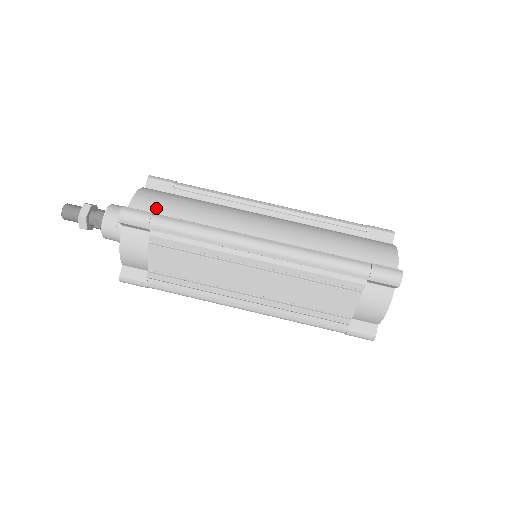
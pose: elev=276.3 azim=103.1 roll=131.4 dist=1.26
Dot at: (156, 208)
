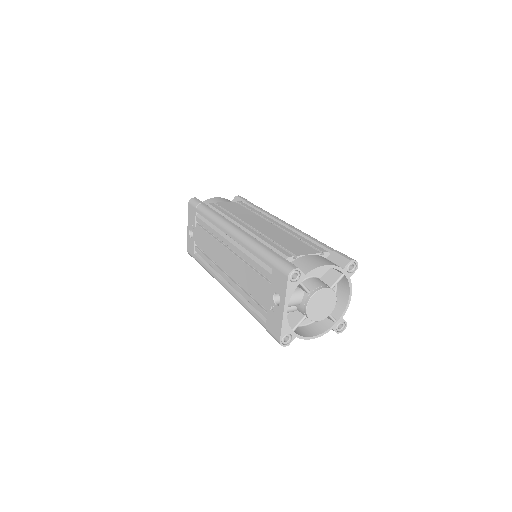
Dot at: occluded
